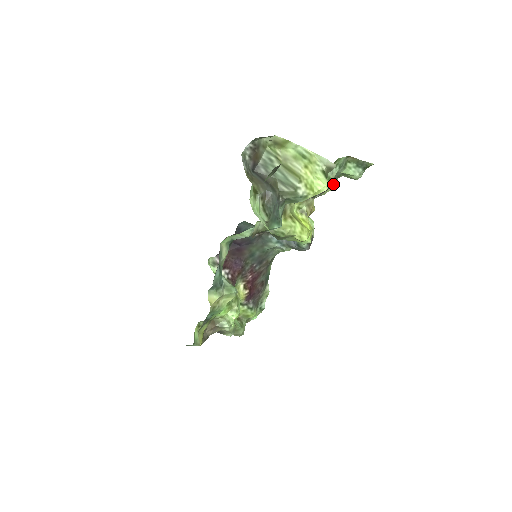
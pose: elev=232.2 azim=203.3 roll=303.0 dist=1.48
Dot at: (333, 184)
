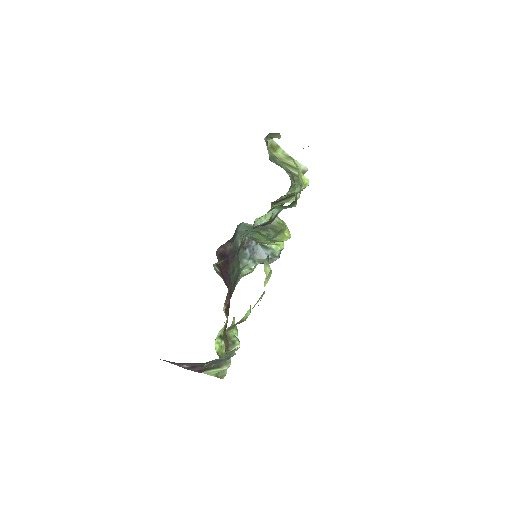
Dot at: occluded
